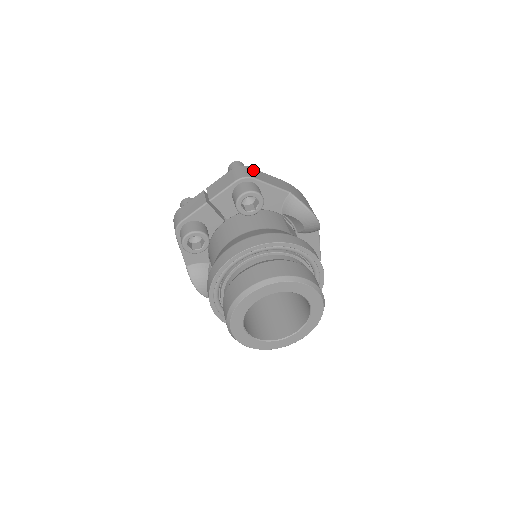
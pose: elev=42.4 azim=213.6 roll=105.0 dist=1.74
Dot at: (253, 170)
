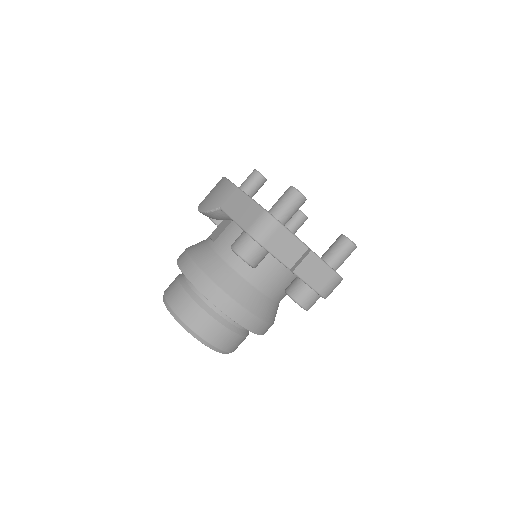
Dot at: occluded
